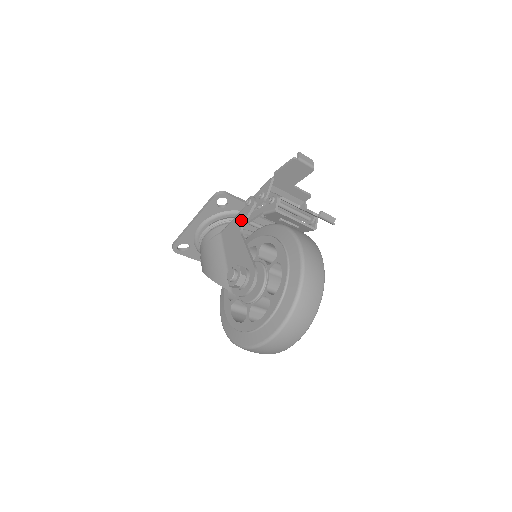
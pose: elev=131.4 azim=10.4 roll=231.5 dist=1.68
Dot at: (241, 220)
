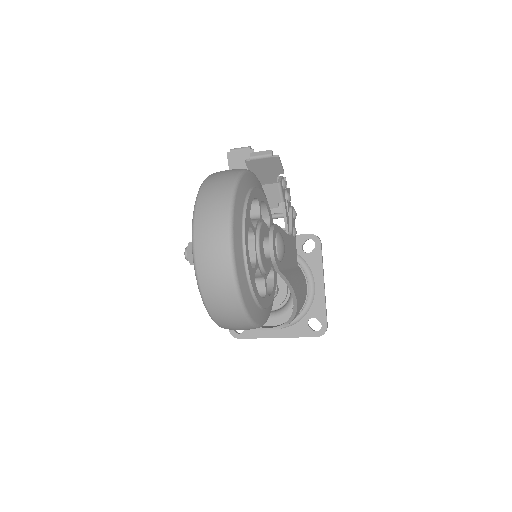
Dot at: occluded
